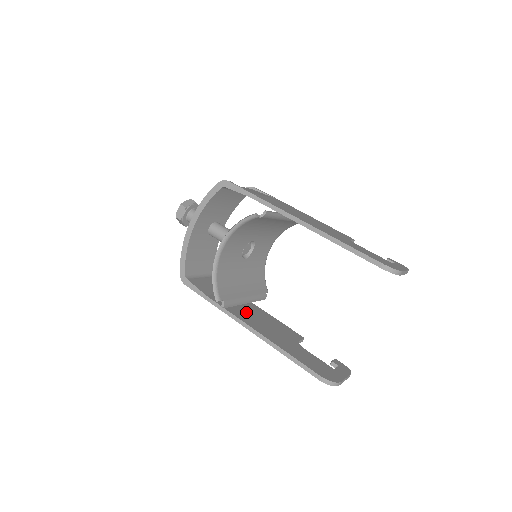
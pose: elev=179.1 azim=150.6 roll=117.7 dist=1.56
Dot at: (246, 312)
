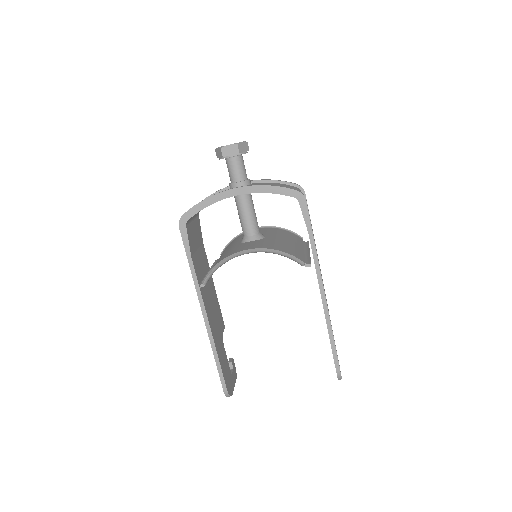
Dot at: (206, 287)
